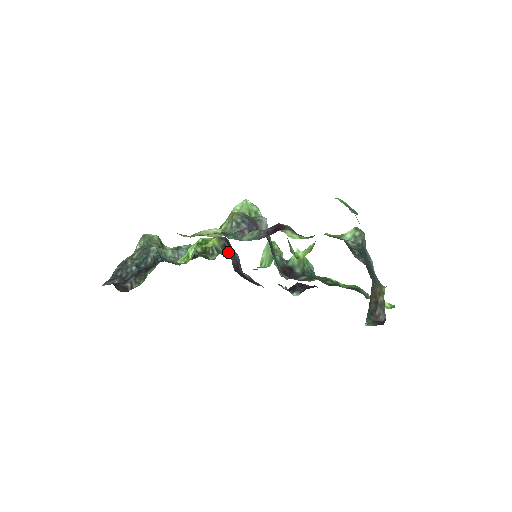
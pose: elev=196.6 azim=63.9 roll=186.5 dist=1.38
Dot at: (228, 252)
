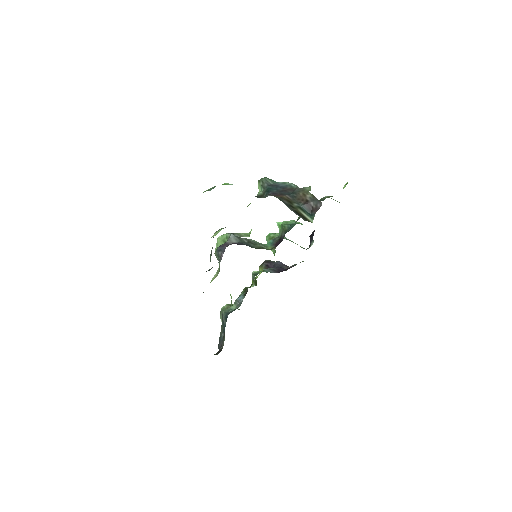
Dot at: (271, 267)
